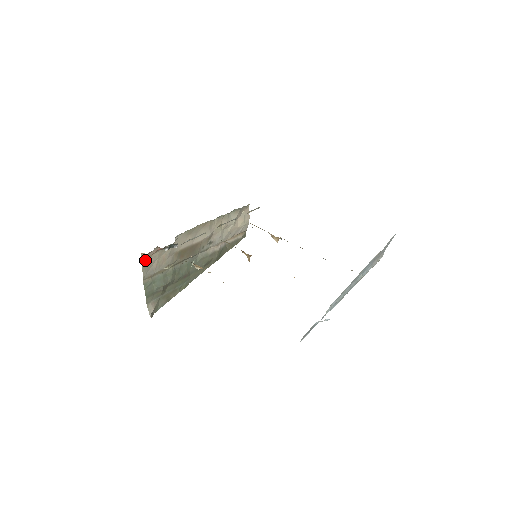
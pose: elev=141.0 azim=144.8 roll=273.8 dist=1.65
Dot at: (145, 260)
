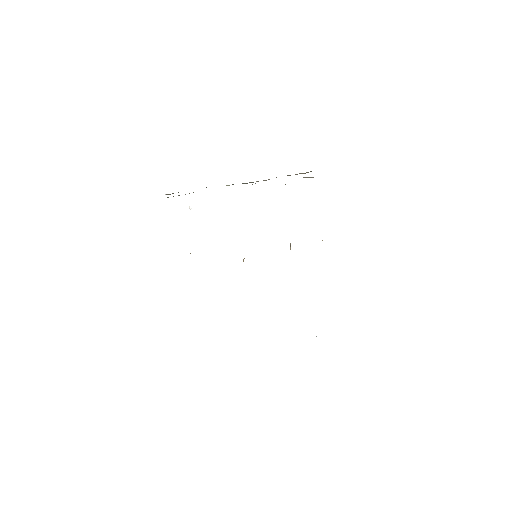
Dot at: occluded
